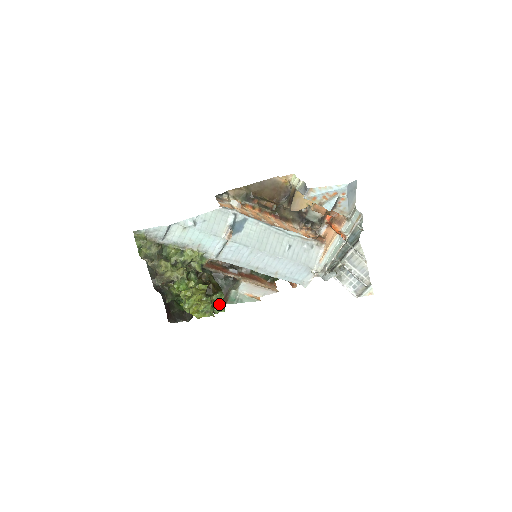
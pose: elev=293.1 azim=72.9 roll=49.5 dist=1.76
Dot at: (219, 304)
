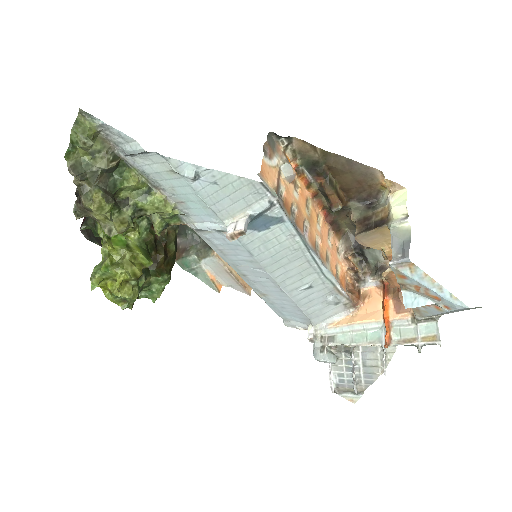
Dot at: (153, 291)
